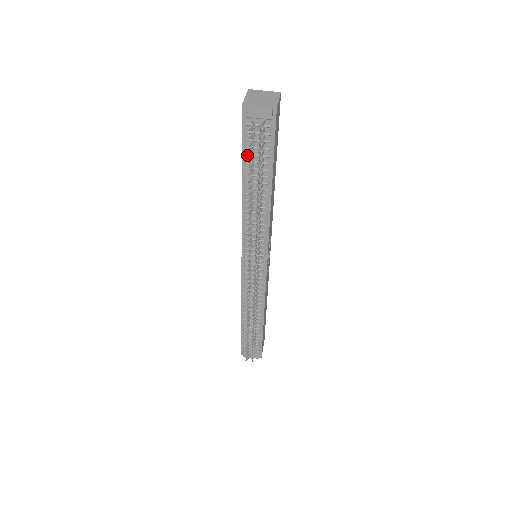
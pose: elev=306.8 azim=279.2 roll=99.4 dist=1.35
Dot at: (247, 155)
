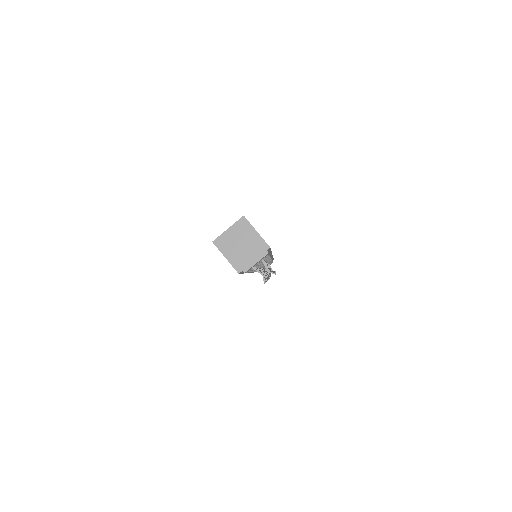
Dot at: occluded
